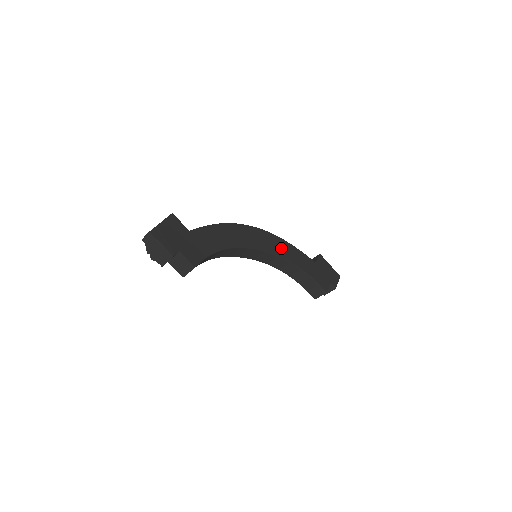
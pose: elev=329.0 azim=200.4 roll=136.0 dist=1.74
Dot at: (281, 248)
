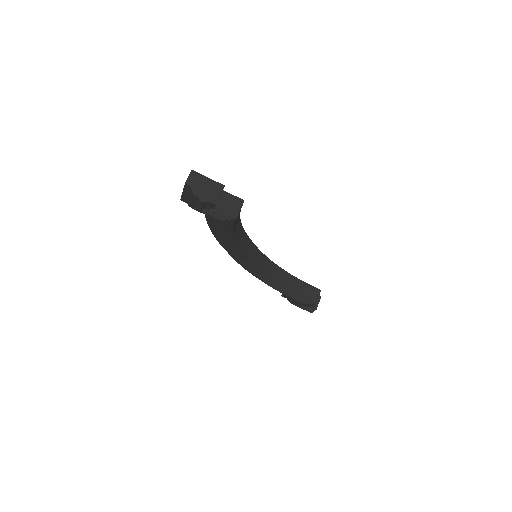
Dot at: occluded
